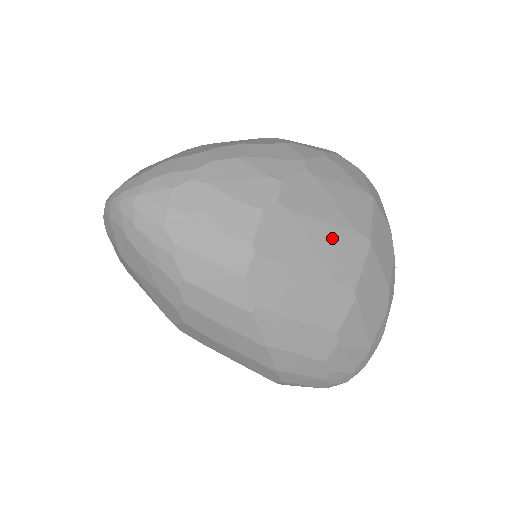
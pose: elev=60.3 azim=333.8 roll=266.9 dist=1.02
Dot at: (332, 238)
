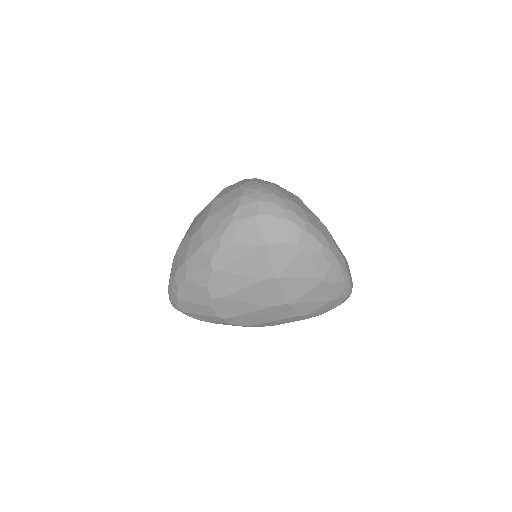
Dot at: (252, 293)
